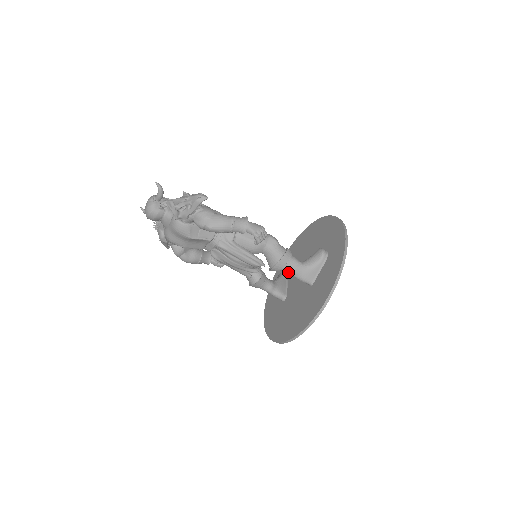
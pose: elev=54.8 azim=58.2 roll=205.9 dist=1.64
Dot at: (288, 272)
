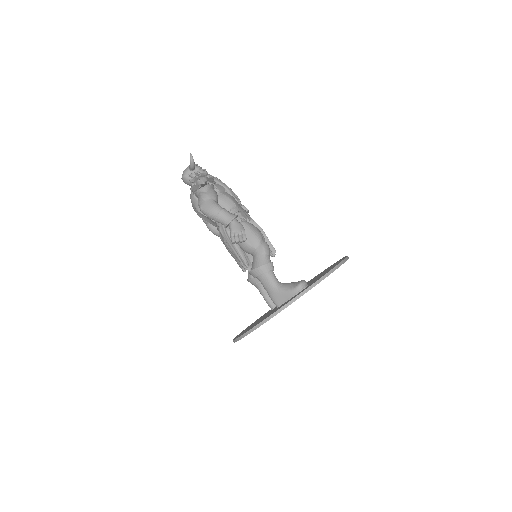
Dot at: (262, 284)
